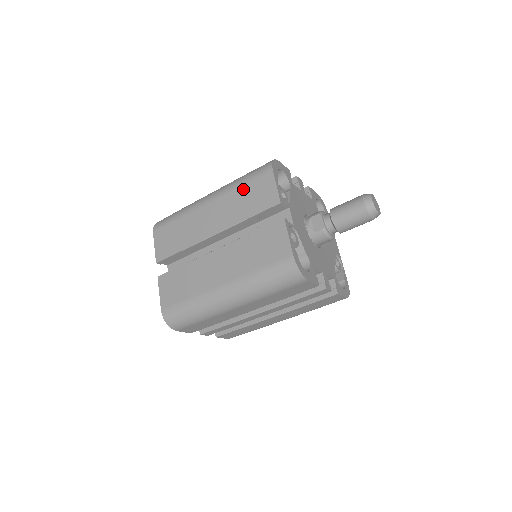
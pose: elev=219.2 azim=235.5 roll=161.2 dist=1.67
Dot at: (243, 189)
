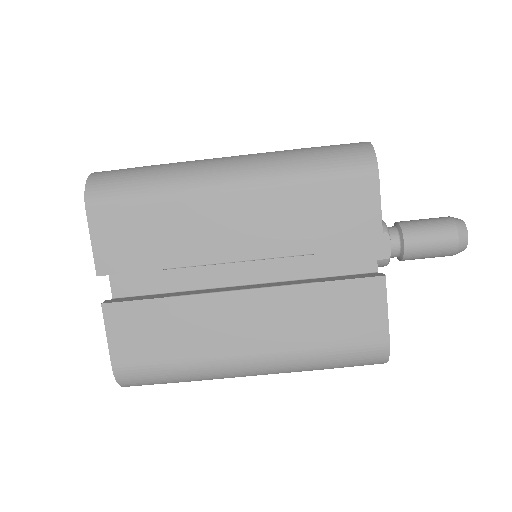
Dot at: (313, 193)
